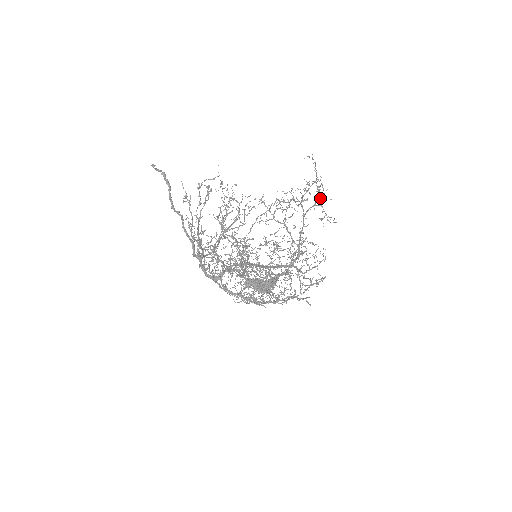
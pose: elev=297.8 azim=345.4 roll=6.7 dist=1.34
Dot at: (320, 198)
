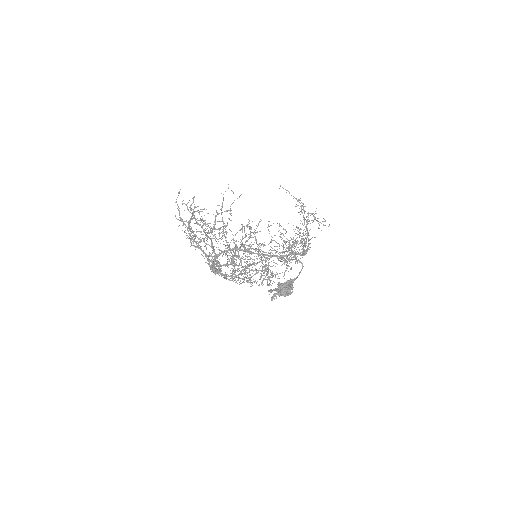
Dot at: (304, 211)
